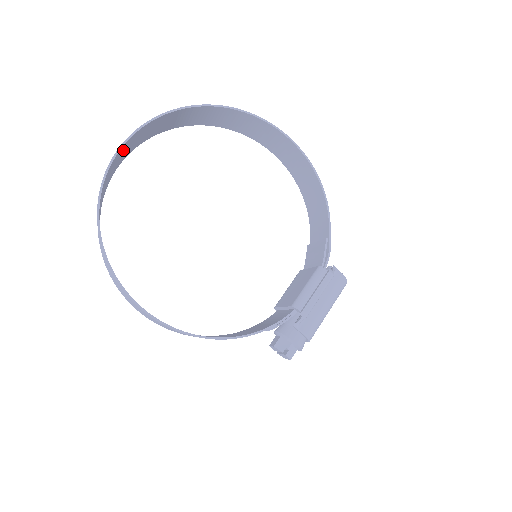
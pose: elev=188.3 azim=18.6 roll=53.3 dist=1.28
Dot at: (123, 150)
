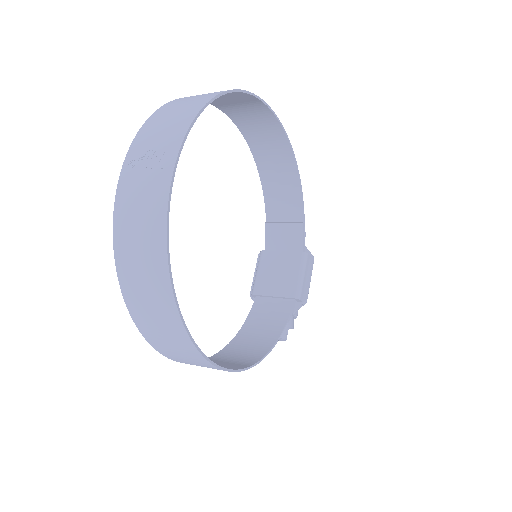
Dot at: (158, 171)
